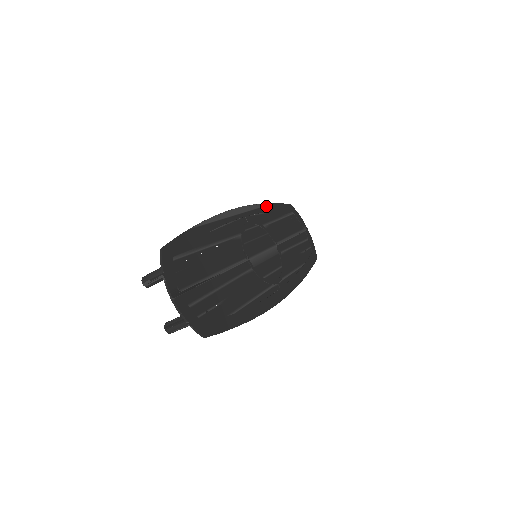
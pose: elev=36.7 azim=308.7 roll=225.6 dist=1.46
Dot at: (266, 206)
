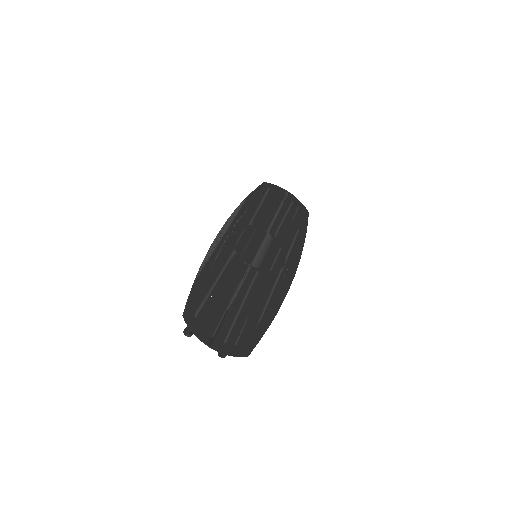
Dot at: (243, 204)
